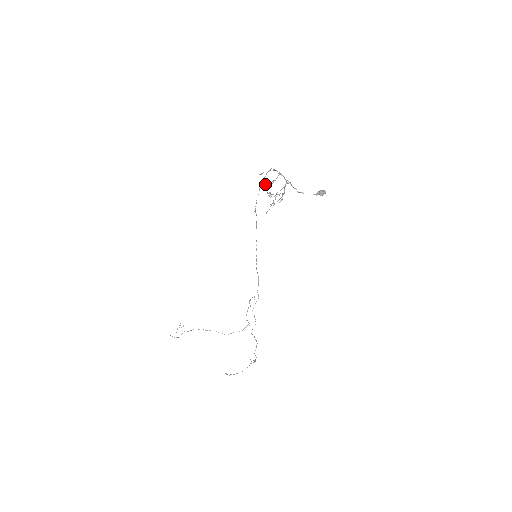
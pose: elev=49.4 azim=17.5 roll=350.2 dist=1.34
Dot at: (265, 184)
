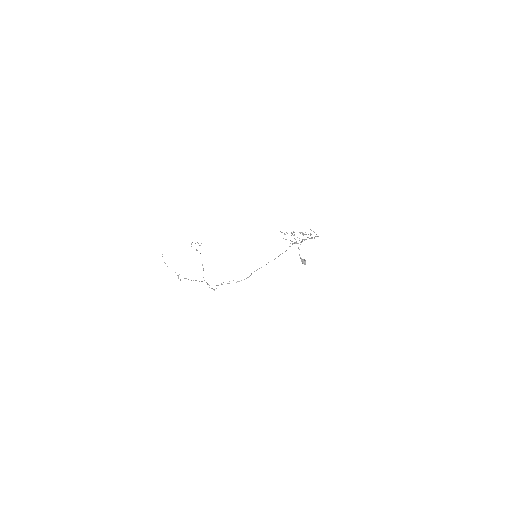
Dot at: occluded
